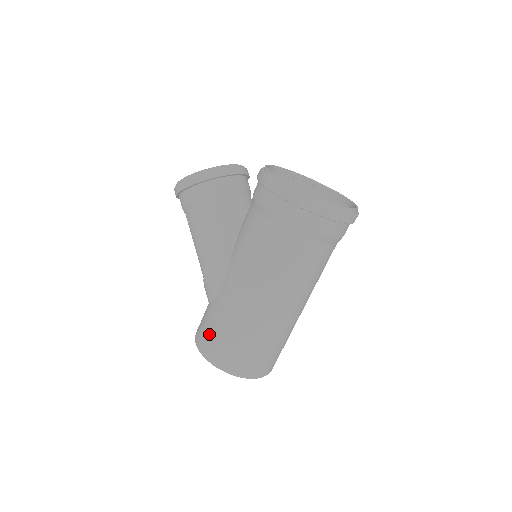
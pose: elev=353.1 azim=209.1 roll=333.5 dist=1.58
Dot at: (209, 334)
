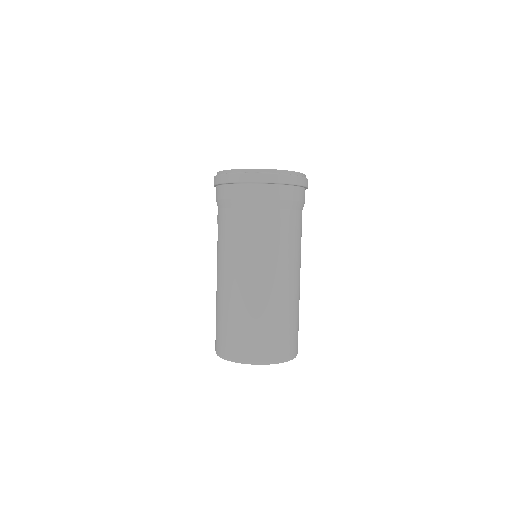
Dot at: occluded
